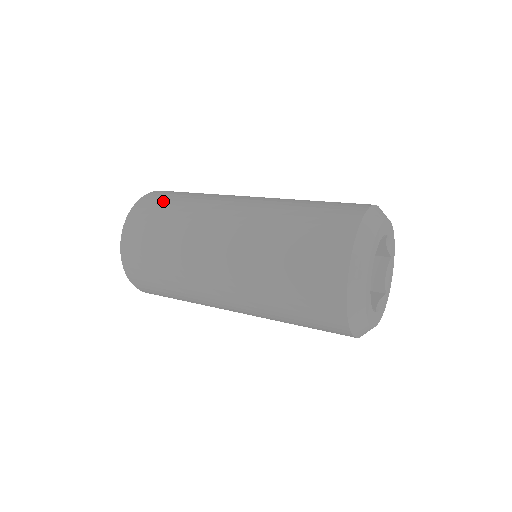
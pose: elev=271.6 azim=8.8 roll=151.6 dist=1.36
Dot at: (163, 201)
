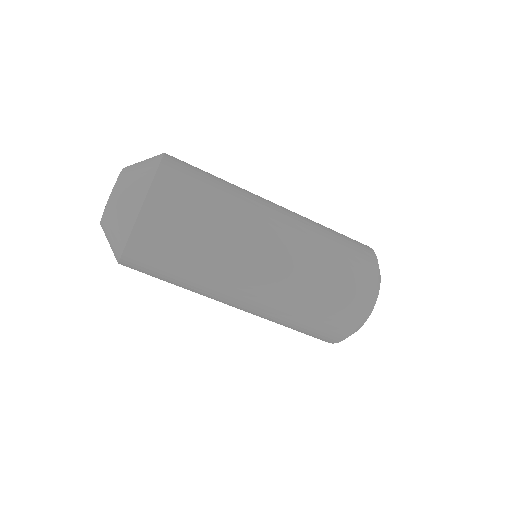
Dot at: (196, 172)
